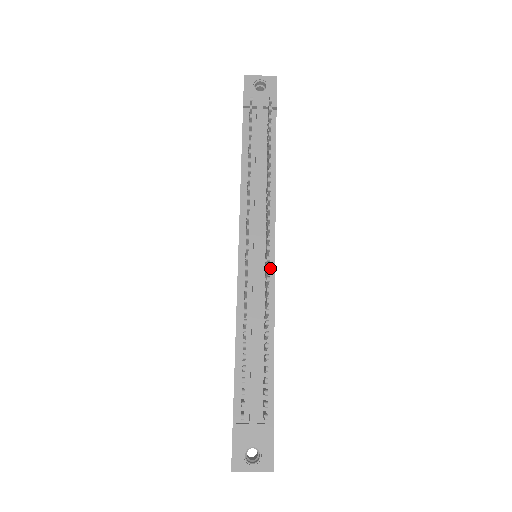
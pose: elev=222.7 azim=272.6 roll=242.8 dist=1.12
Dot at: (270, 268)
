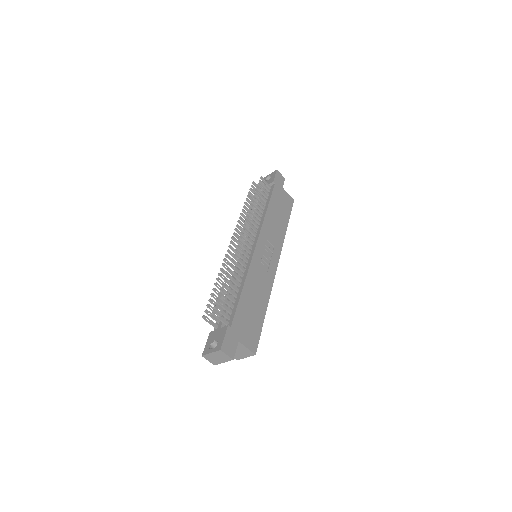
Dot at: (252, 253)
